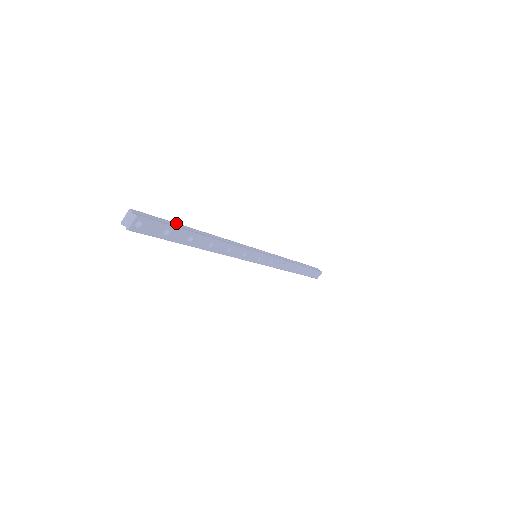
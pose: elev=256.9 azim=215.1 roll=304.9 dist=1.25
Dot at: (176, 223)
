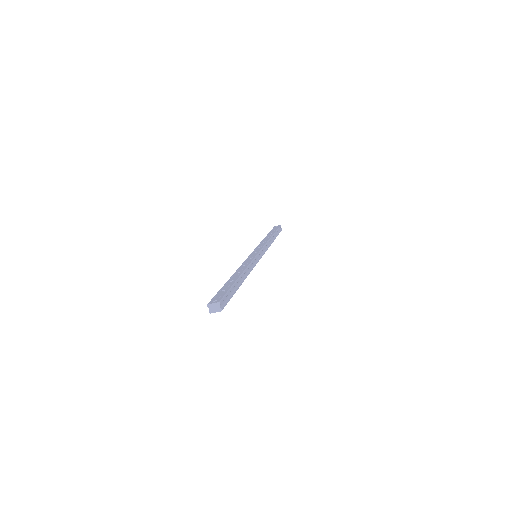
Dot at: (234, 285)
